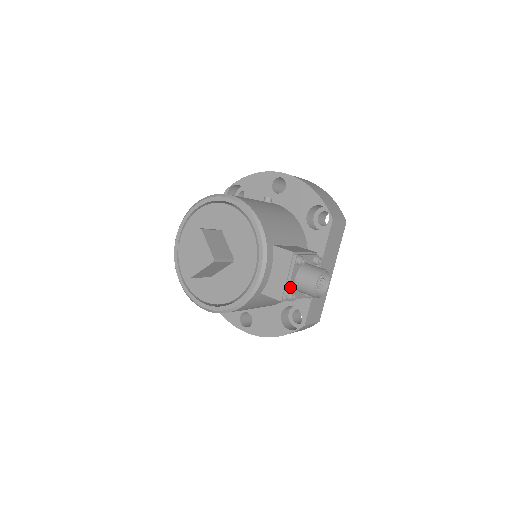
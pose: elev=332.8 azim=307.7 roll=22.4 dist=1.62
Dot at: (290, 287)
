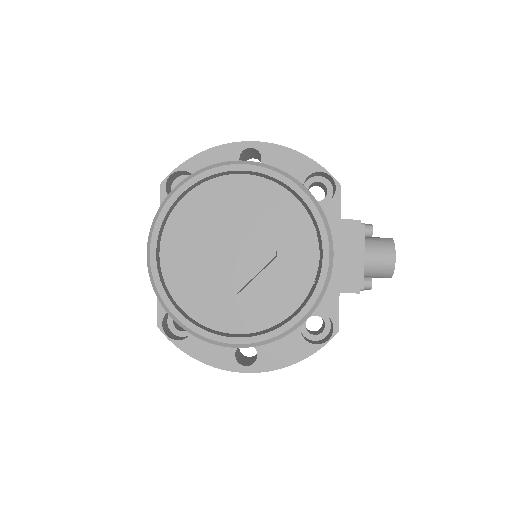
Dot at: (362, 270)
